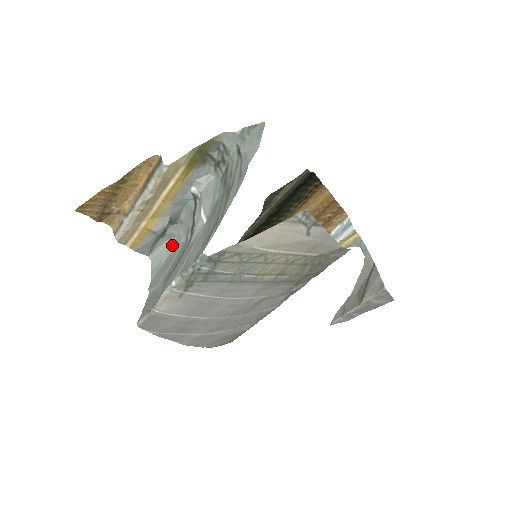
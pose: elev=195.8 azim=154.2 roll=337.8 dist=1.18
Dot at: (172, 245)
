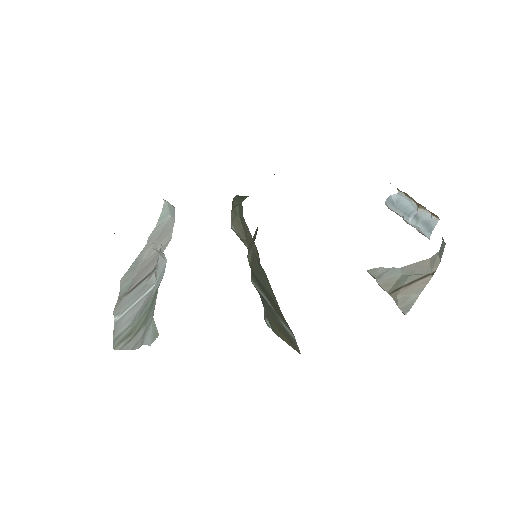
Dot at: (174, 214)
